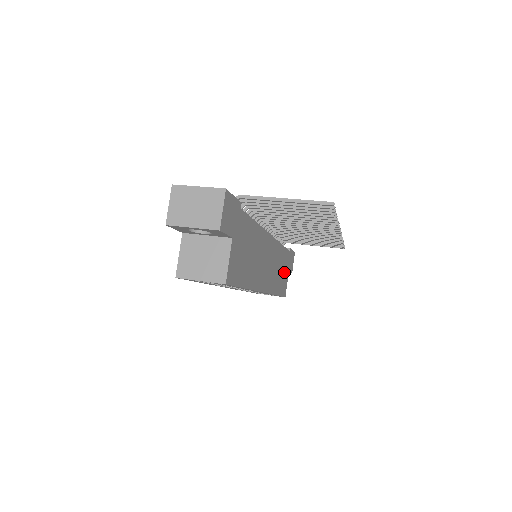
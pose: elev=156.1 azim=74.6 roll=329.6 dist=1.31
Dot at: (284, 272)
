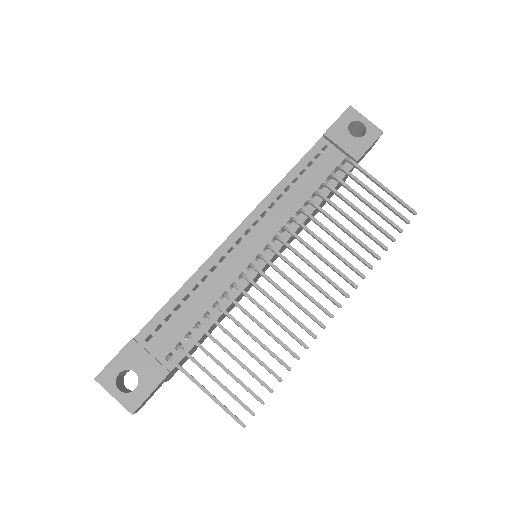
Dot at: occluded
